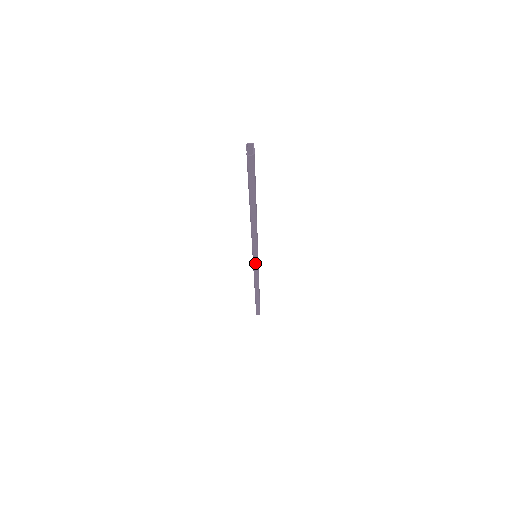
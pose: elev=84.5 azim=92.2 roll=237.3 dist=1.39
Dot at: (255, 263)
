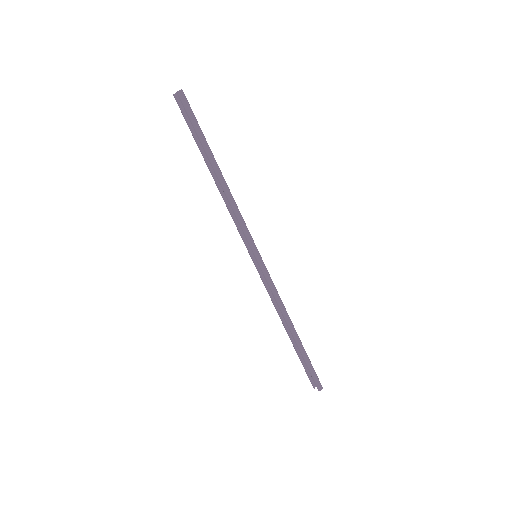
Dot at: (260, 262)
